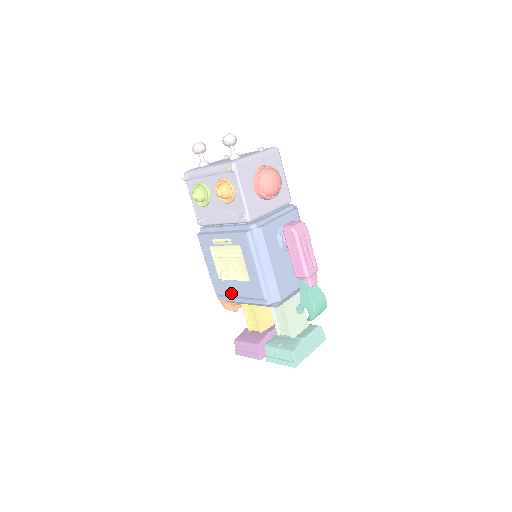
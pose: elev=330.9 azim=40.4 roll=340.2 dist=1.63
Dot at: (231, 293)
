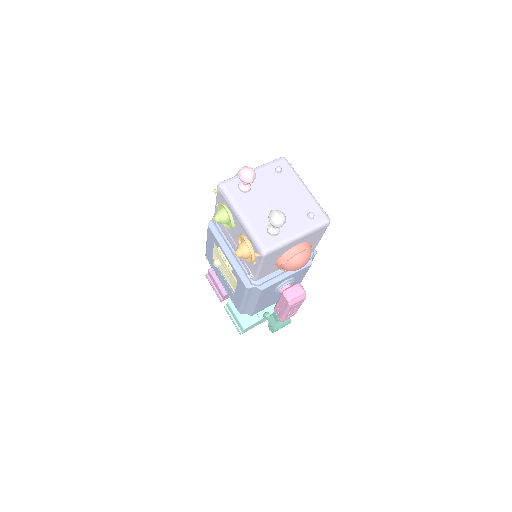
Dot at: (217, 274)
